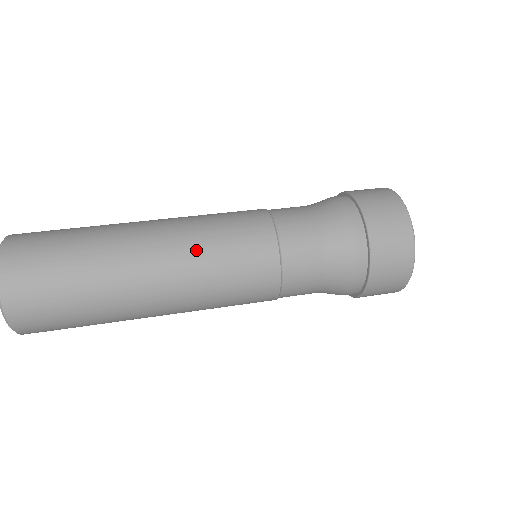
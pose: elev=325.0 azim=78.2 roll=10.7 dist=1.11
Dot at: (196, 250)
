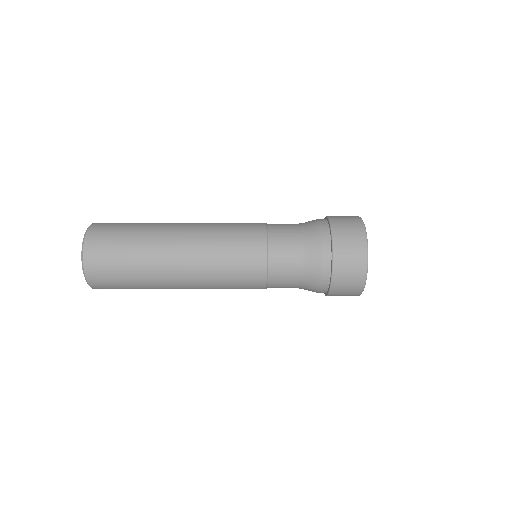
Dot at: occluded
